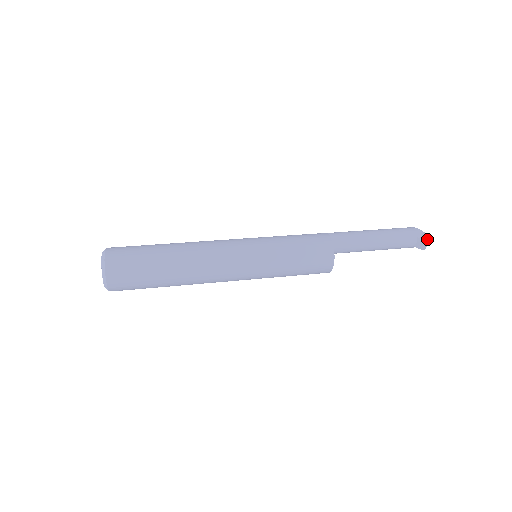
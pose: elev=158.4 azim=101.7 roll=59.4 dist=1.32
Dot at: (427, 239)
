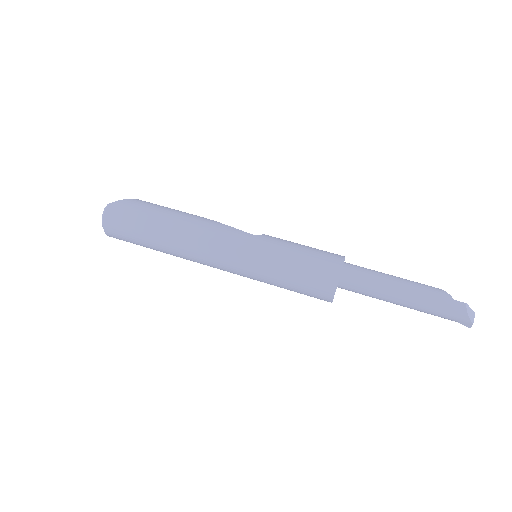
Dot at: (470, 327)
